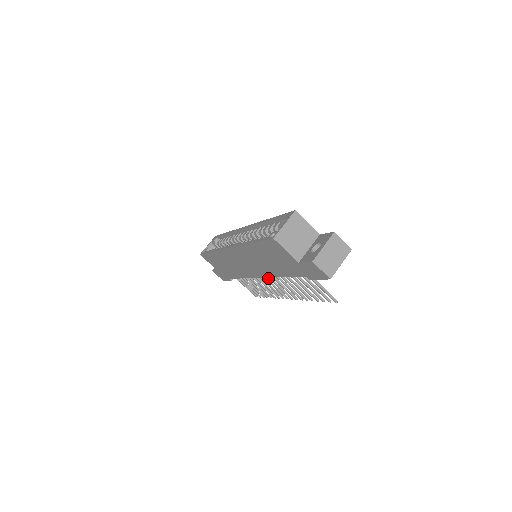
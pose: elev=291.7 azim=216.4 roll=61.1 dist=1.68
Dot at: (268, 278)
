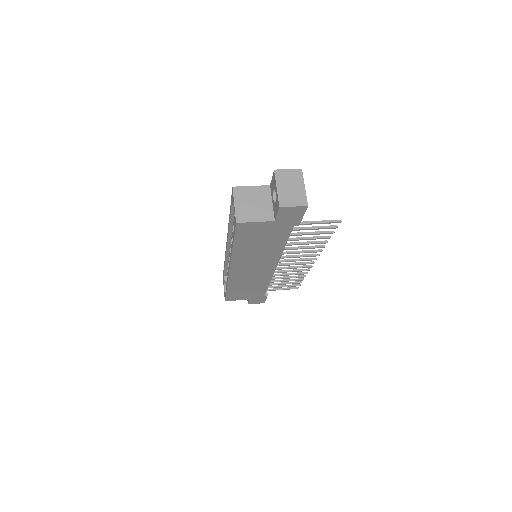
Dot at: occluded
